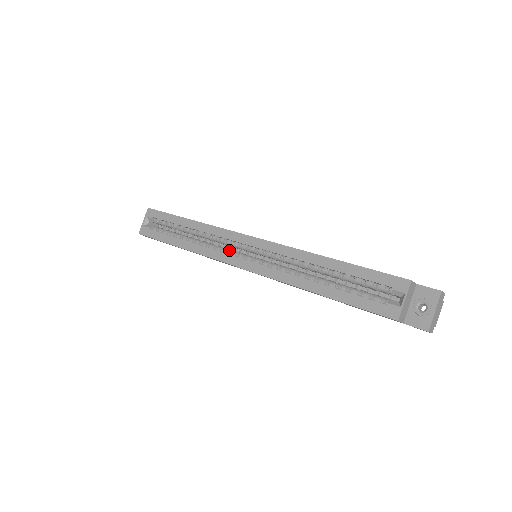
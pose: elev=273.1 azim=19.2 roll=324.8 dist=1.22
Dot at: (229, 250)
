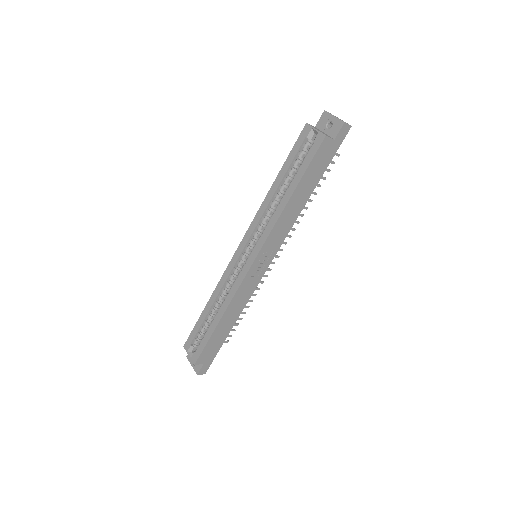
Dot at: (239, 273)
